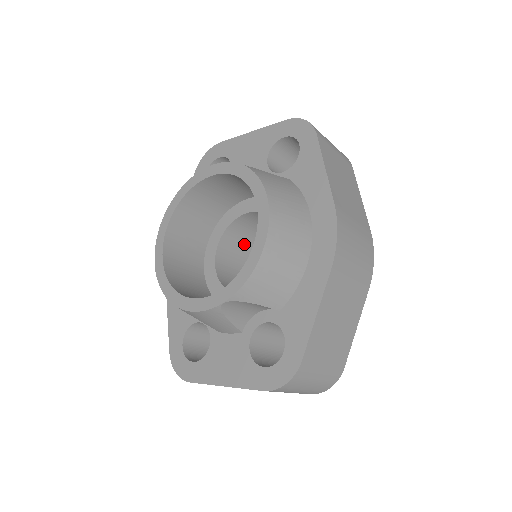
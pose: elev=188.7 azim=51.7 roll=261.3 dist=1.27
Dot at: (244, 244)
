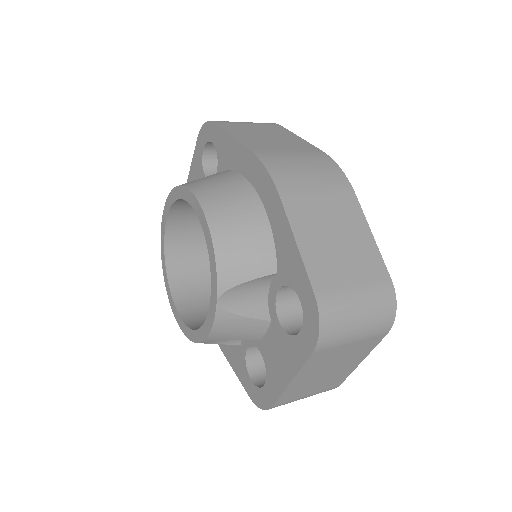
Dot at: occluded
